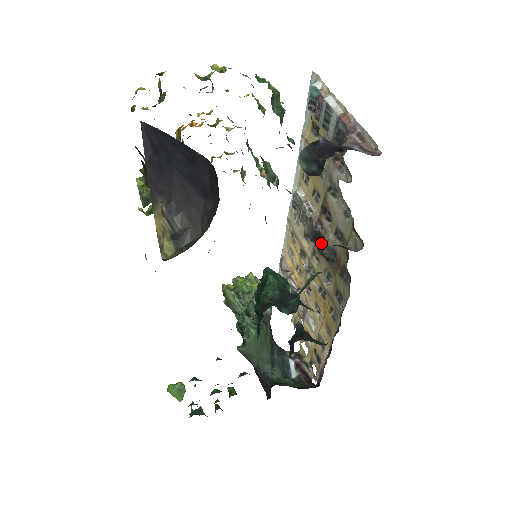
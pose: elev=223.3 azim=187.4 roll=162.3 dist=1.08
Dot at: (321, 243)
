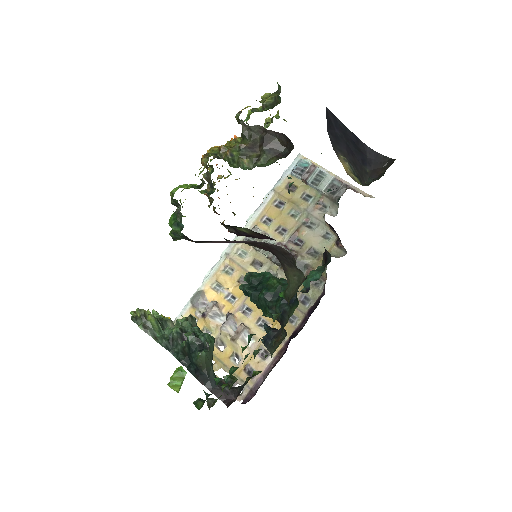
Dot at: occluded
